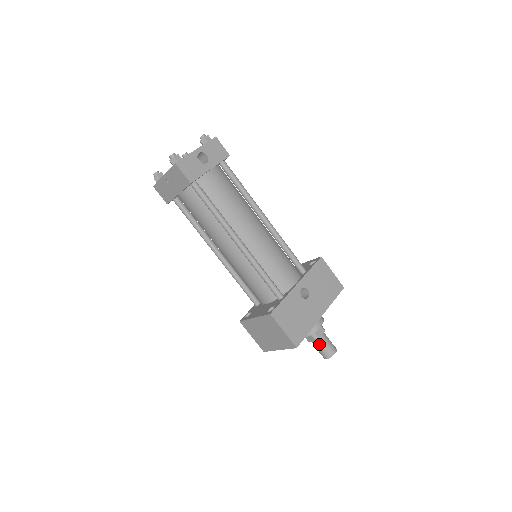
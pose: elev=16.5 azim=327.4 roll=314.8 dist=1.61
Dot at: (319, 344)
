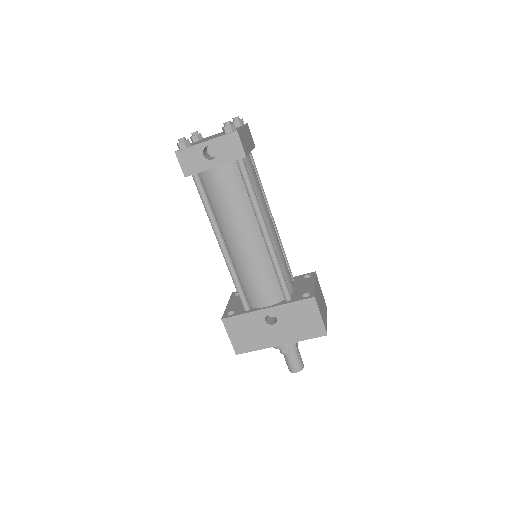
Dot at: (284, 356)
